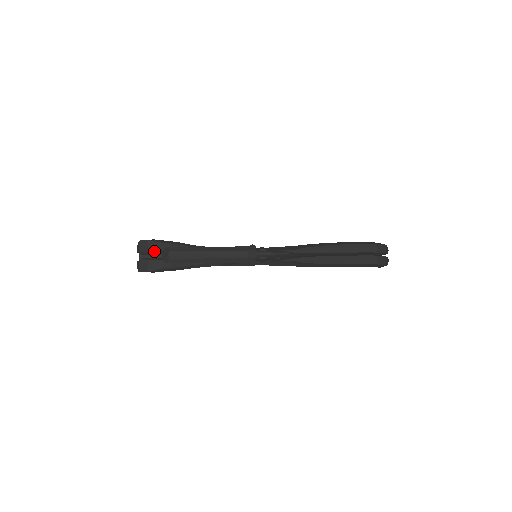
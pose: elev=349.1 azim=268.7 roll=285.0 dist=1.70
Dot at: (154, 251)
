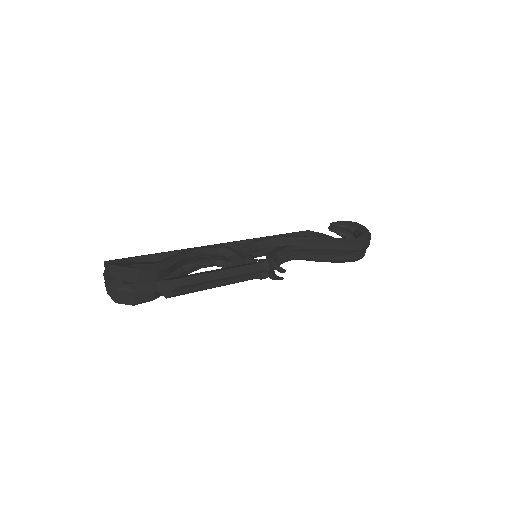
Dot at: occluded
